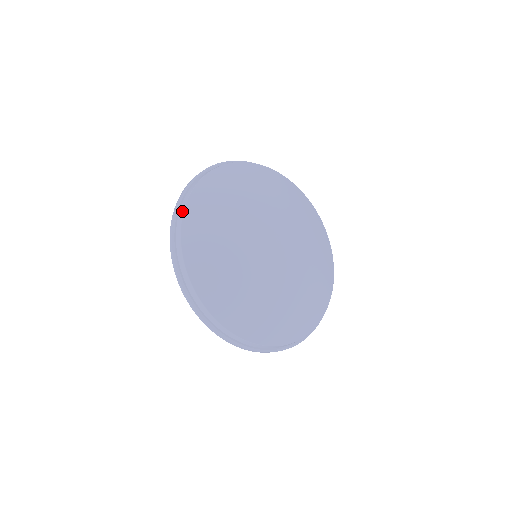
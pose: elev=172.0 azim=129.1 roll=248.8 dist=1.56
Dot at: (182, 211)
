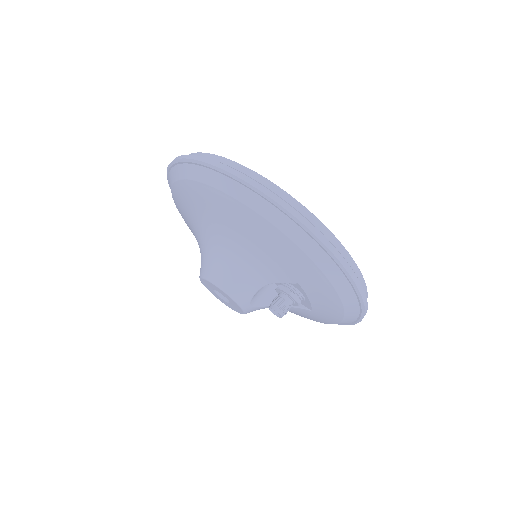
Dot at: (189, 154)
